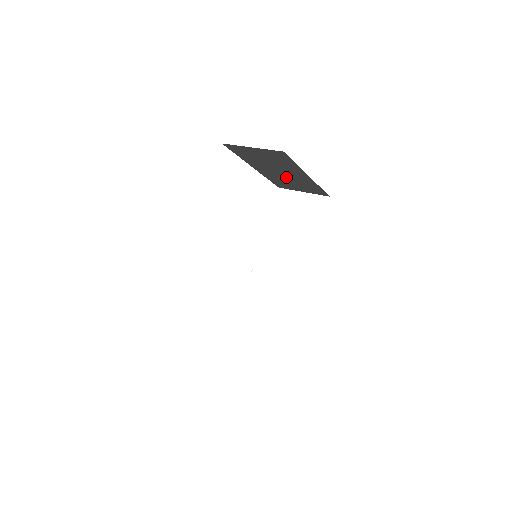
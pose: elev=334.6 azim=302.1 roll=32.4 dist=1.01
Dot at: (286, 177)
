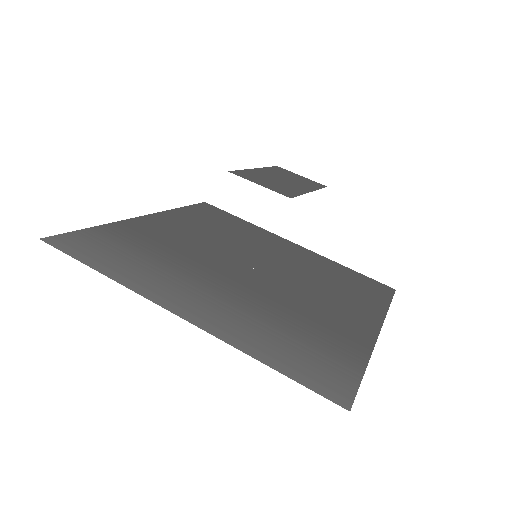
Dot at: (287, 178)
